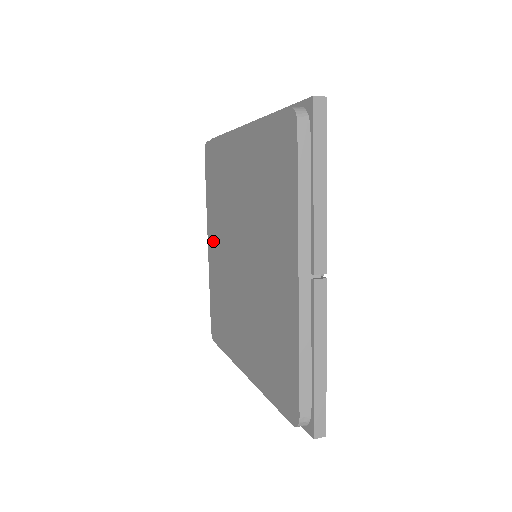
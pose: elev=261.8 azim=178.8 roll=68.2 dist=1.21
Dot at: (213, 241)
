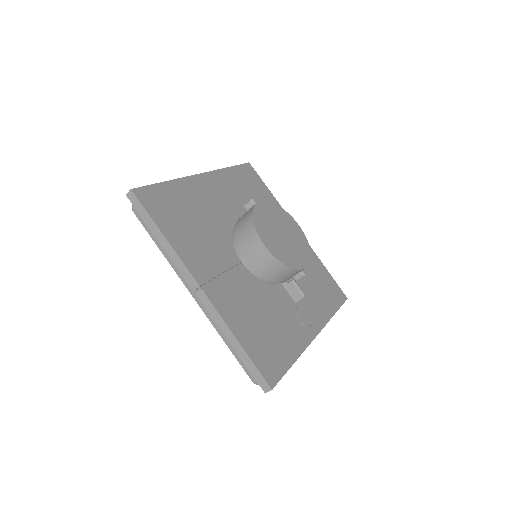
Dot at: occluded
